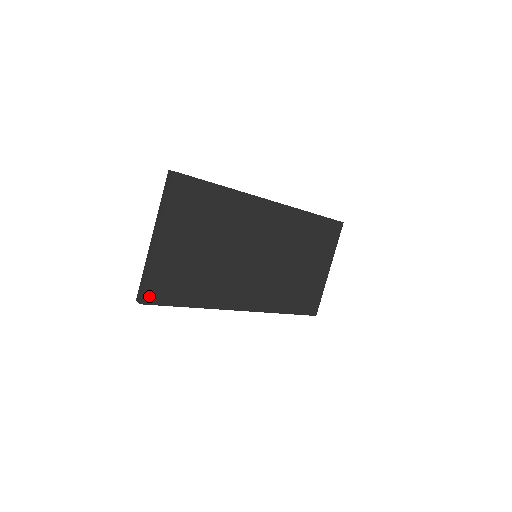
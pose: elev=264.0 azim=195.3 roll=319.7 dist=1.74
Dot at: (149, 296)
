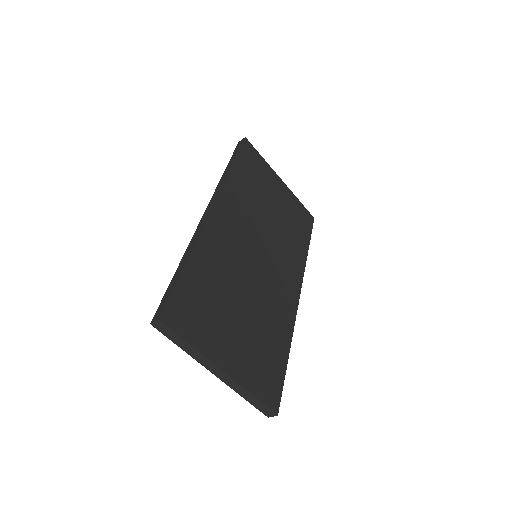
Dot at: (272, 402)
